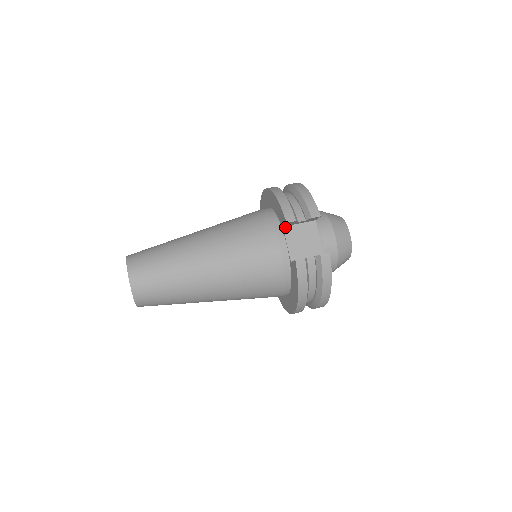
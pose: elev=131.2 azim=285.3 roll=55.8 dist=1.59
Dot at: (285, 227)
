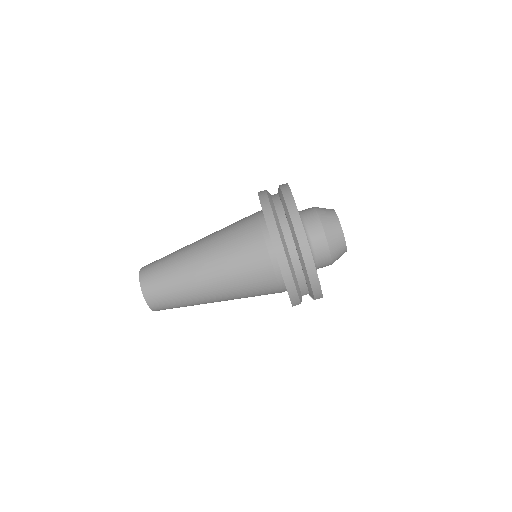
Dot at: occluded
